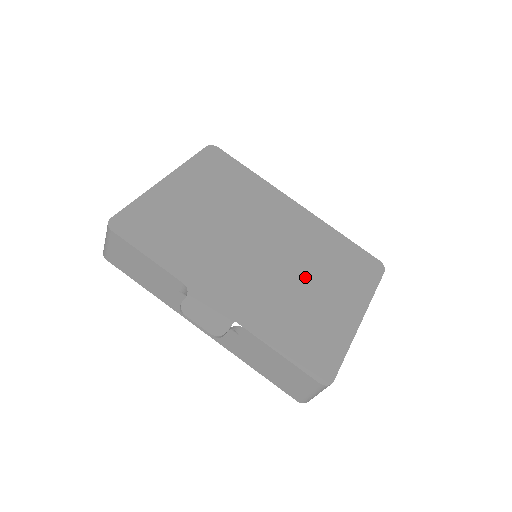
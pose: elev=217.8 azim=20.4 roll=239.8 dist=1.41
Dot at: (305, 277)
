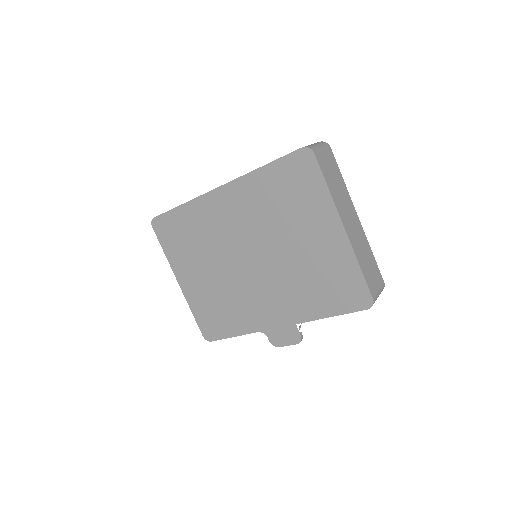
Dot at: (286, 245)
